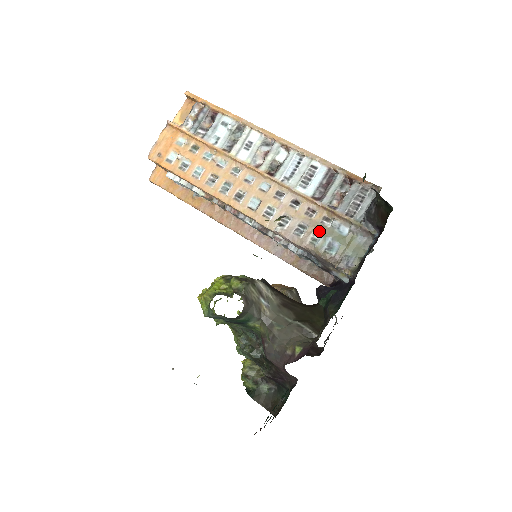
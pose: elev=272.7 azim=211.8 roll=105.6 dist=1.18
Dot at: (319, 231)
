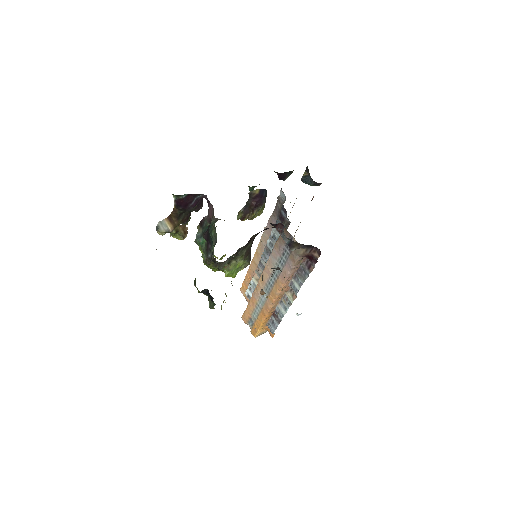
Dot at: occluded
